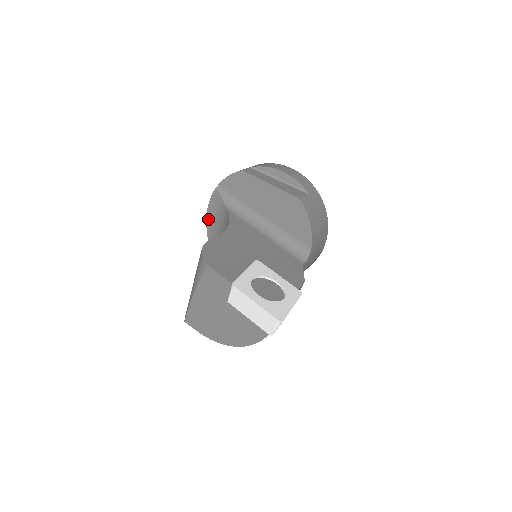
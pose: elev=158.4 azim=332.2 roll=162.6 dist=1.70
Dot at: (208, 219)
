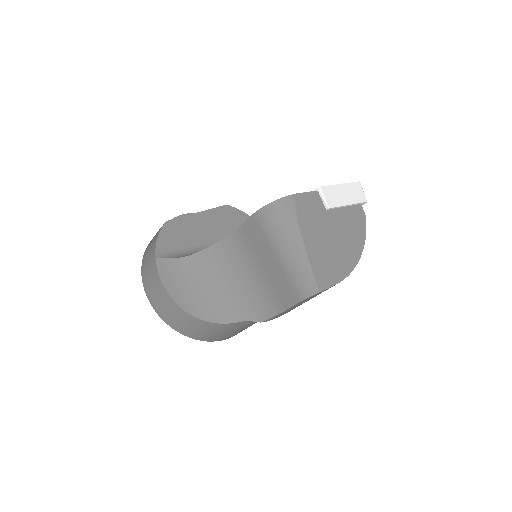
Dot at: (175, 297)
